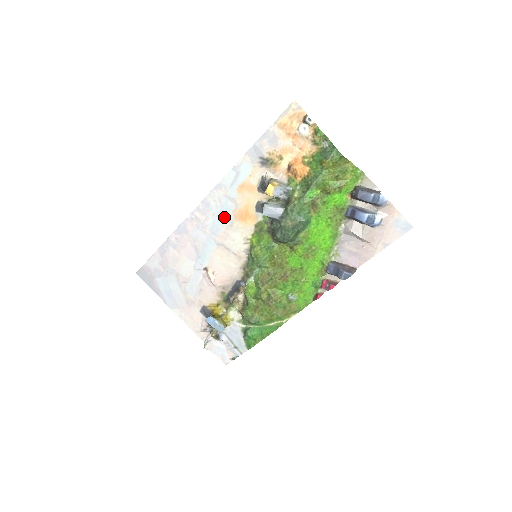
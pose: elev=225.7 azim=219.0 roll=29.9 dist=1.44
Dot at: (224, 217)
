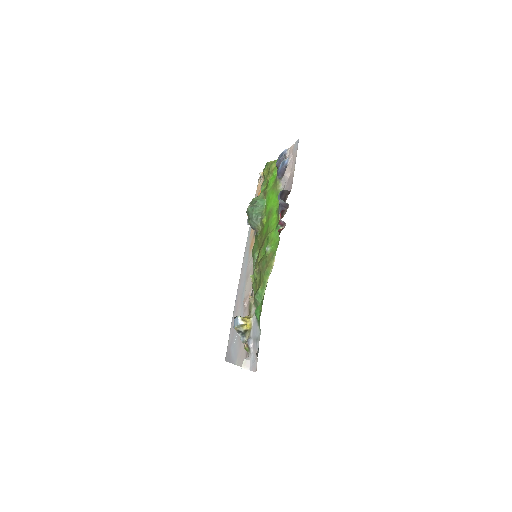
Dot at: (247, 259)
